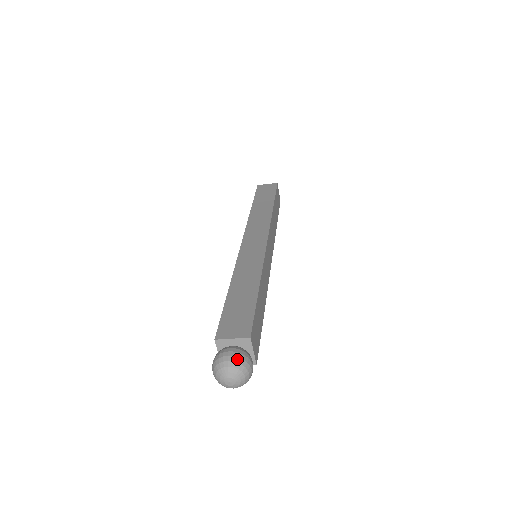
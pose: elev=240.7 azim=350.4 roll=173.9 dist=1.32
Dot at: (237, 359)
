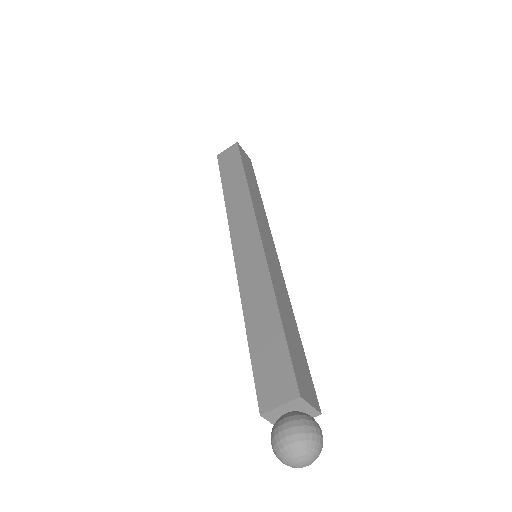
Dot at: (298, 437)
